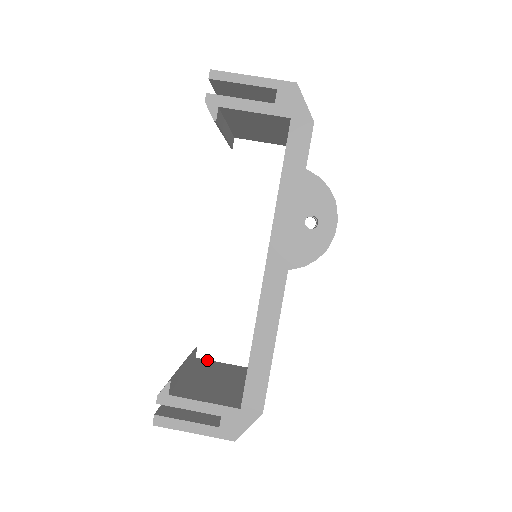
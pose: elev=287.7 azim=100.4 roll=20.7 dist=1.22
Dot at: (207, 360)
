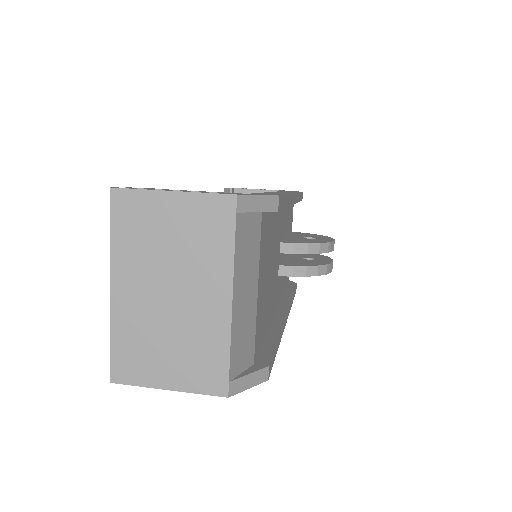
Dot at: occluded
